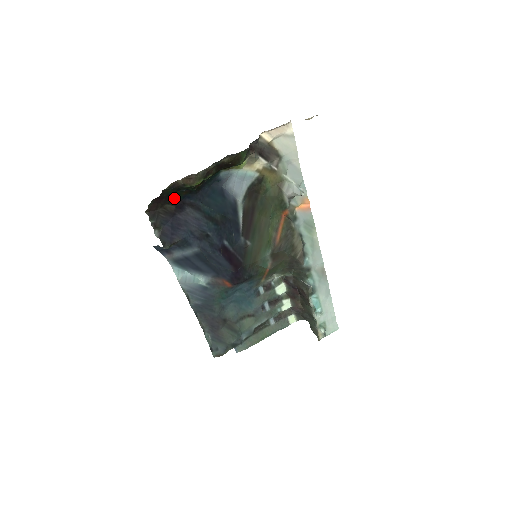
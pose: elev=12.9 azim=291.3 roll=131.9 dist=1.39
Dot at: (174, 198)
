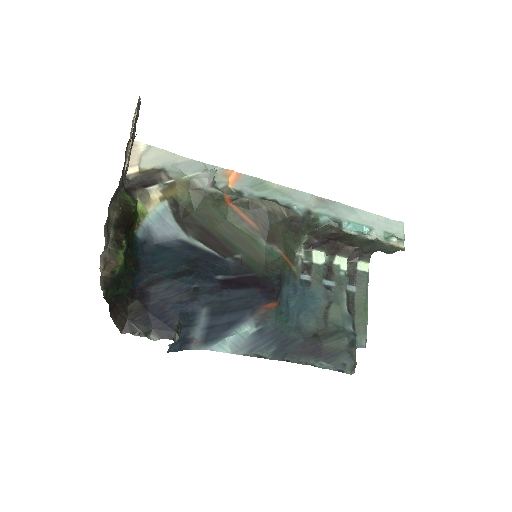
Dot at: (125, 294)
